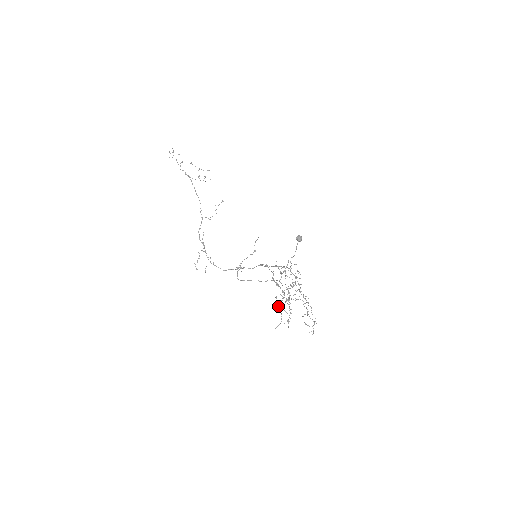
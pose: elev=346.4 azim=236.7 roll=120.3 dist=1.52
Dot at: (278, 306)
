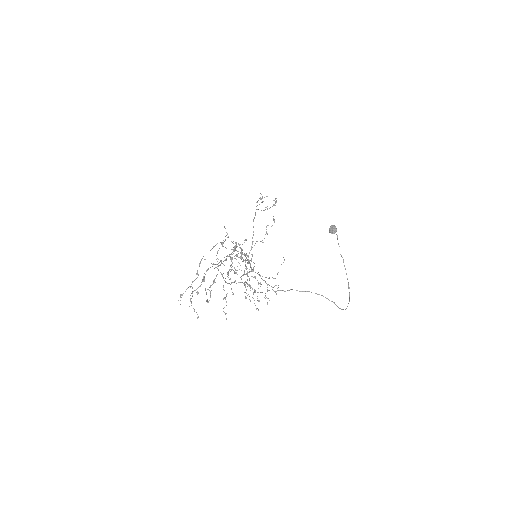
Dot at: occluded
